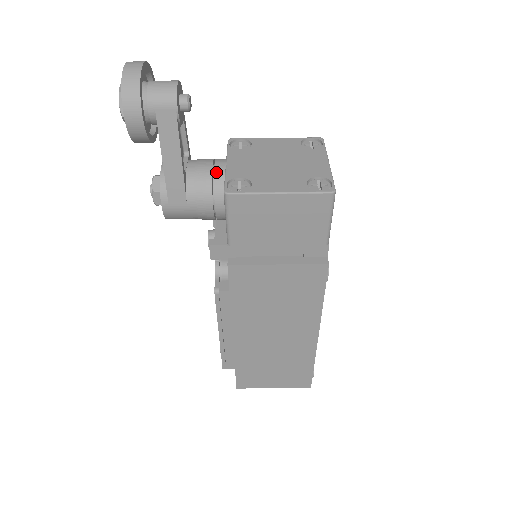
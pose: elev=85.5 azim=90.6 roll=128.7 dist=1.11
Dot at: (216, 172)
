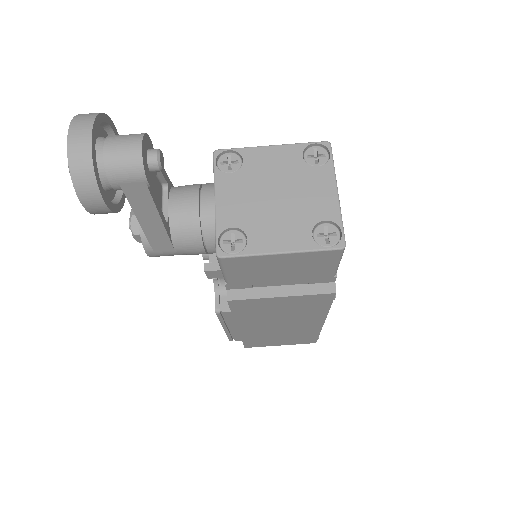
Dot at: (204, 216)
